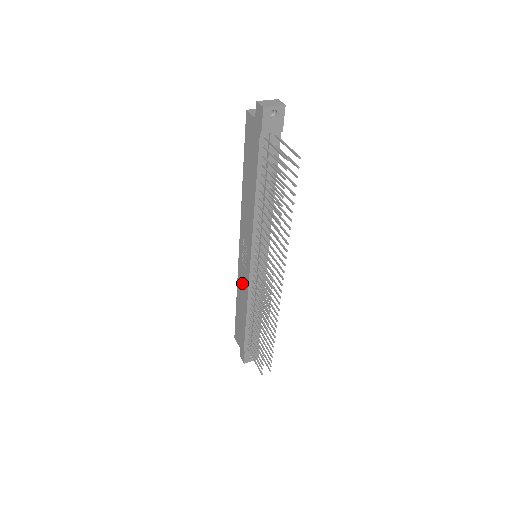
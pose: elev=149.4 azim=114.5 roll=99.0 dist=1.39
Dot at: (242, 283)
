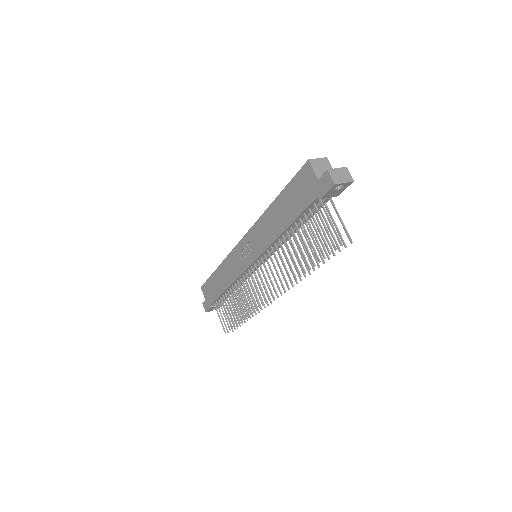
Dot at: (231, 266)
